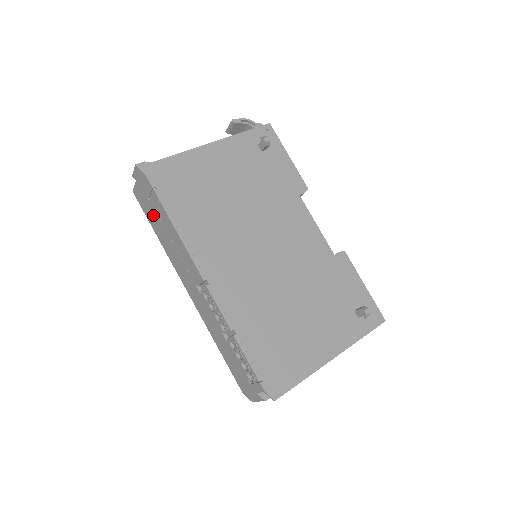
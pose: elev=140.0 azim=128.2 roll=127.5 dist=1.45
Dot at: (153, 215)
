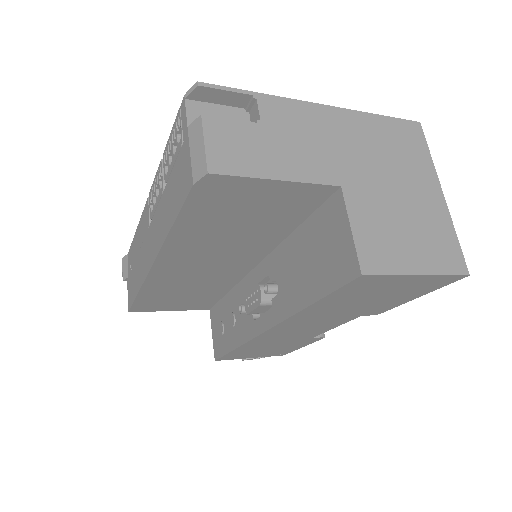
Dot at: (133, 278)
